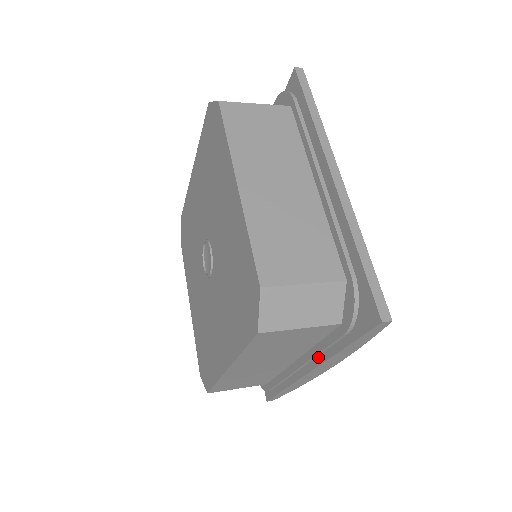
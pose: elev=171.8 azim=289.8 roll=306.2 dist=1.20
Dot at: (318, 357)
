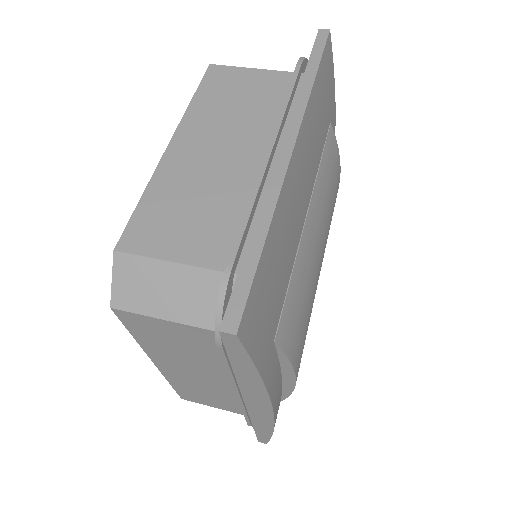
Dot at: occluded
